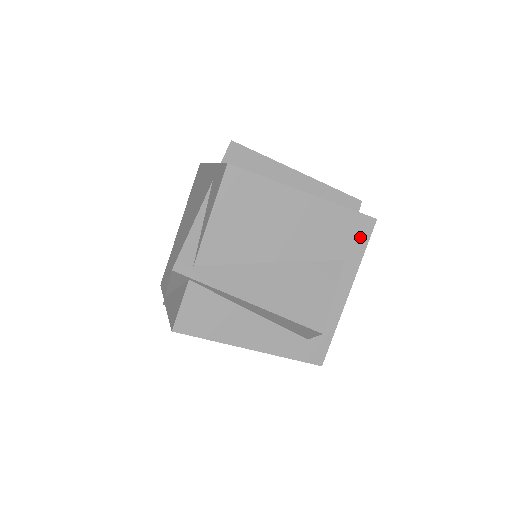
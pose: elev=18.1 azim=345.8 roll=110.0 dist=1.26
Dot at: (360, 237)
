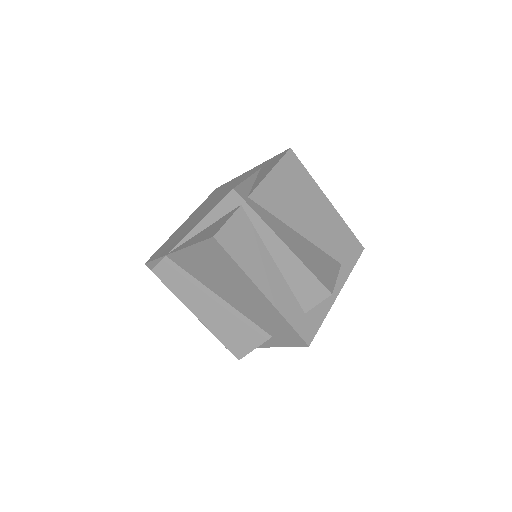
Dot at: (353, 254)
